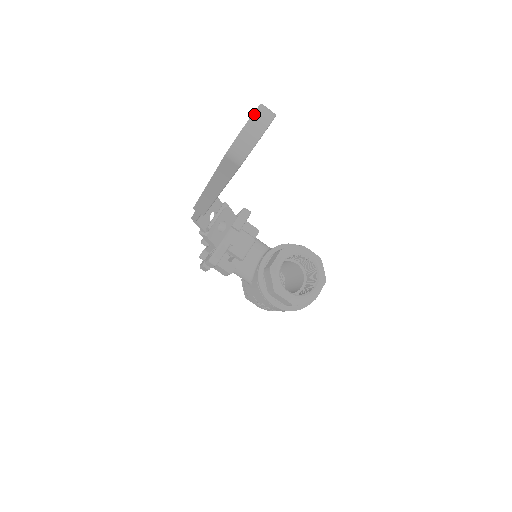
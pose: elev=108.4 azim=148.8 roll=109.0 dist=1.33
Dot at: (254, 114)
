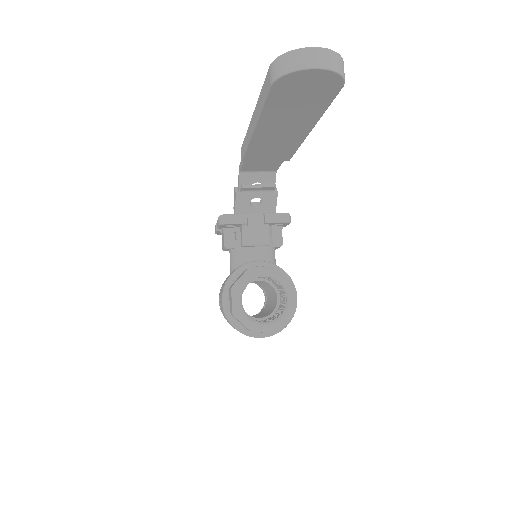
Dot at: (322, 48)
